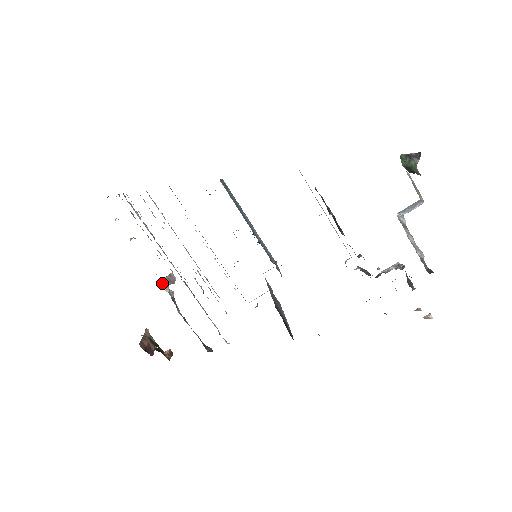
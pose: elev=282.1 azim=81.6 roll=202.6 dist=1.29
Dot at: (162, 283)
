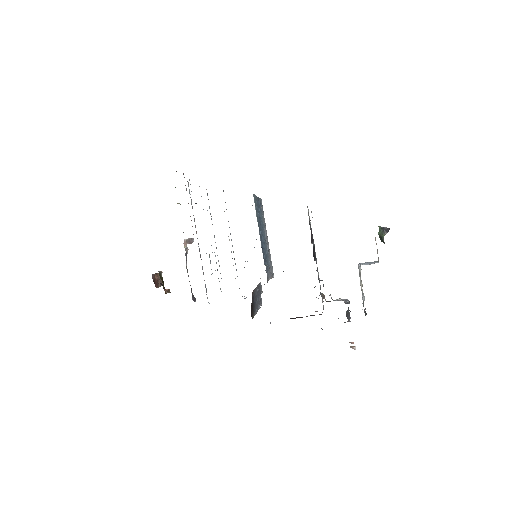
Dot at: (184, 241)
